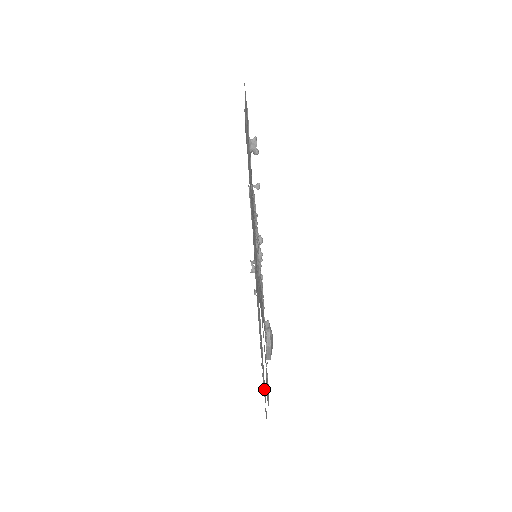
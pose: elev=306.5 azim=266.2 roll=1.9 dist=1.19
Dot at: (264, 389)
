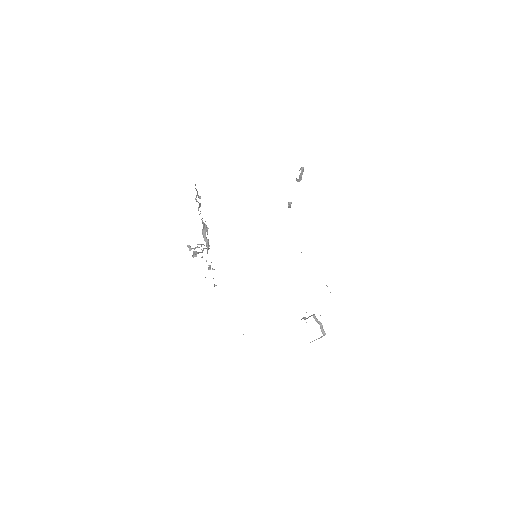
Dot at: occluded
